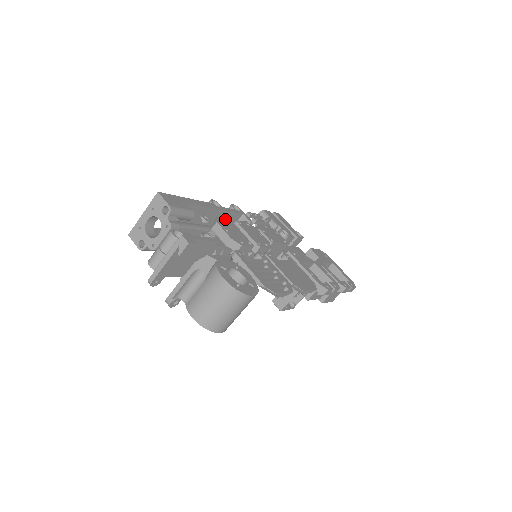
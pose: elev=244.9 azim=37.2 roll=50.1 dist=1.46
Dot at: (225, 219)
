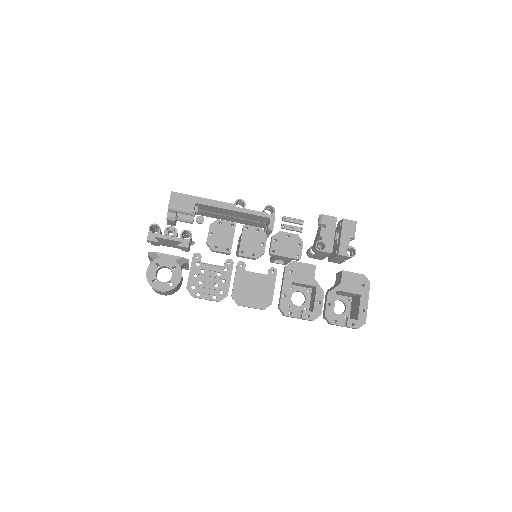
Dot at: (227, 222)
